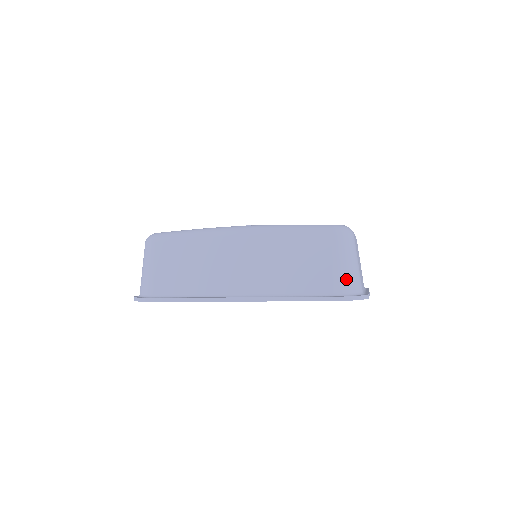
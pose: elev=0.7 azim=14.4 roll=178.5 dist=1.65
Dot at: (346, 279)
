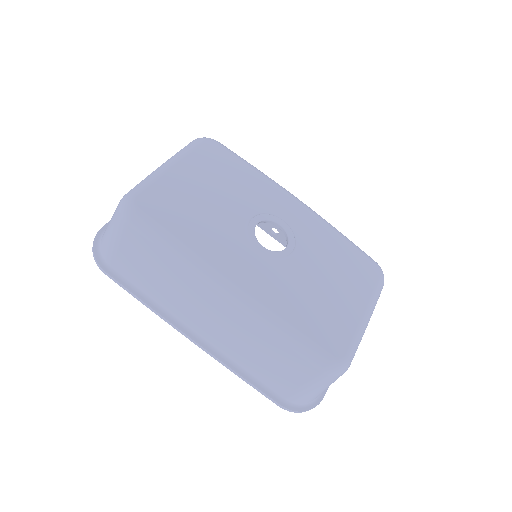
Dot at: (305, 398)
